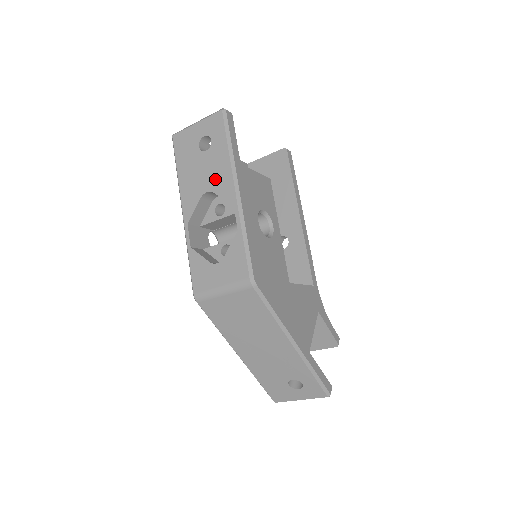
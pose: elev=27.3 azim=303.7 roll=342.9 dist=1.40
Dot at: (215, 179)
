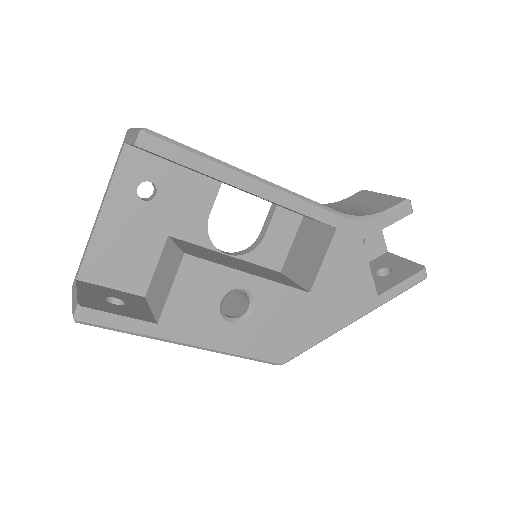
Dot at: occluded
